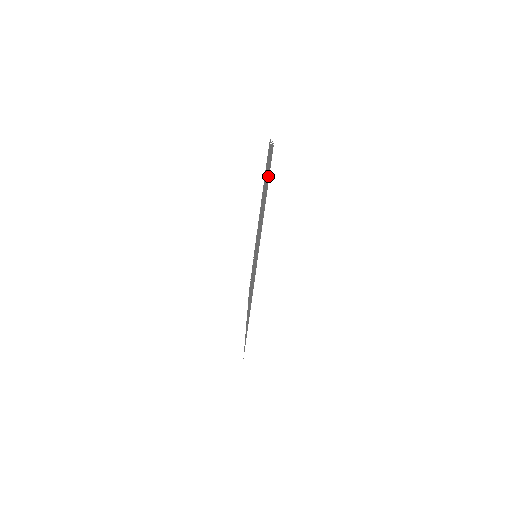
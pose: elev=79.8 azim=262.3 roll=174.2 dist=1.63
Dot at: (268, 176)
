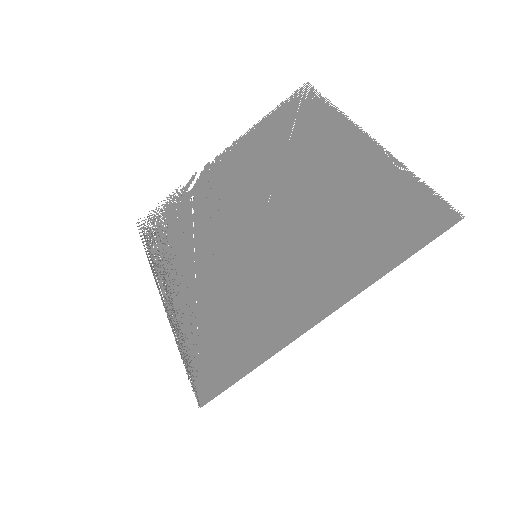
Dot at: (397, 222)
